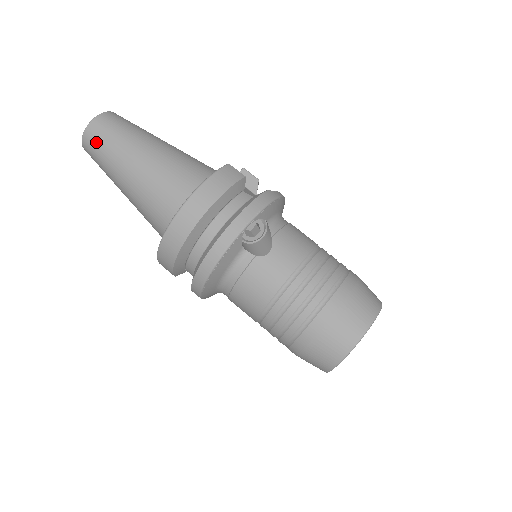
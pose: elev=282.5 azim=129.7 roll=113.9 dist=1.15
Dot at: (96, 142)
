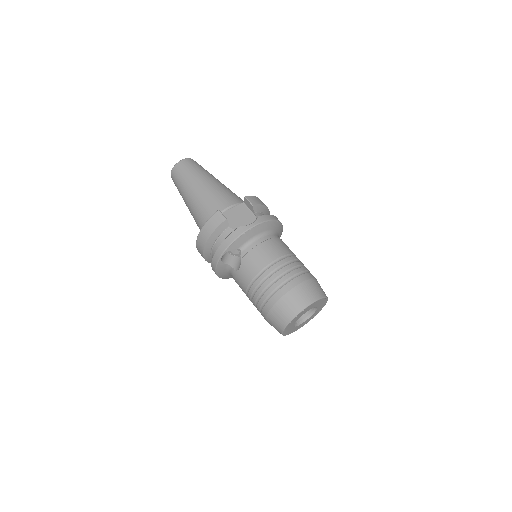
Dot at: (175, 185)
